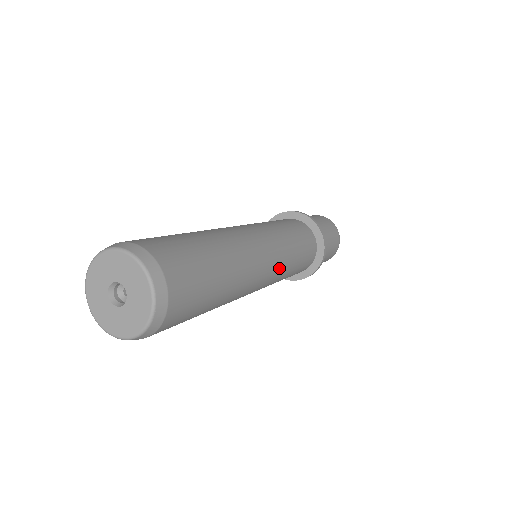
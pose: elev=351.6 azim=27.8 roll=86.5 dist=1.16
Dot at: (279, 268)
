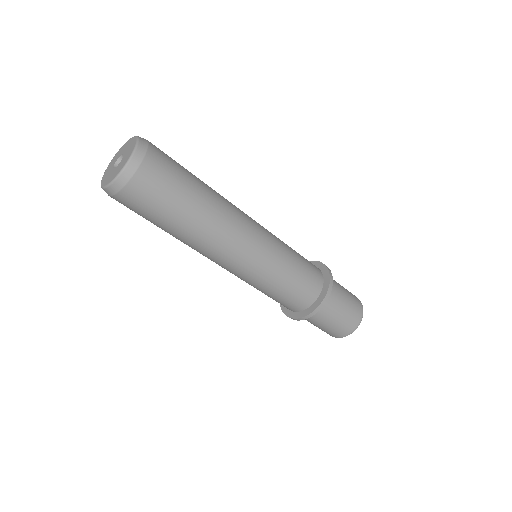
Dot at: (269, 239)
